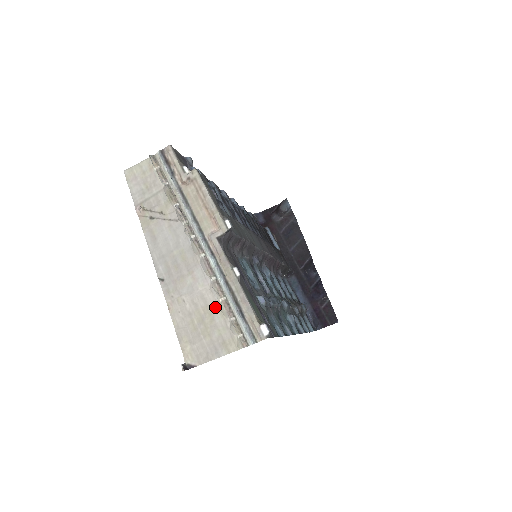
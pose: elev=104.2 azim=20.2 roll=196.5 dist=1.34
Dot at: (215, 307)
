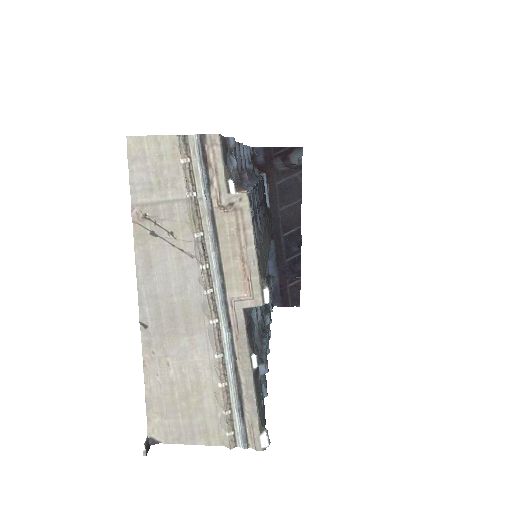
Dot at: (209, 388)
